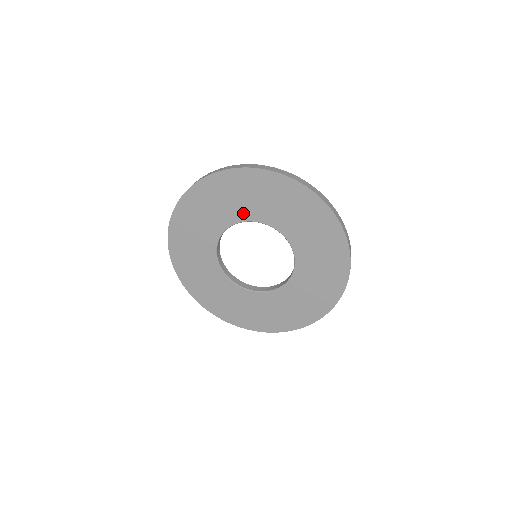
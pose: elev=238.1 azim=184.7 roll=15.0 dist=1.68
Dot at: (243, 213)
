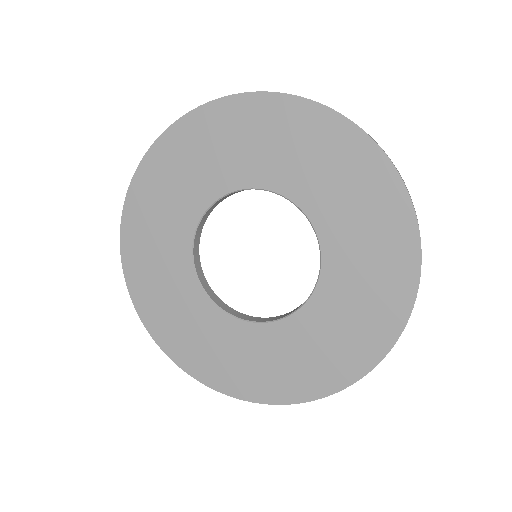
Dot at: (322, 210)
